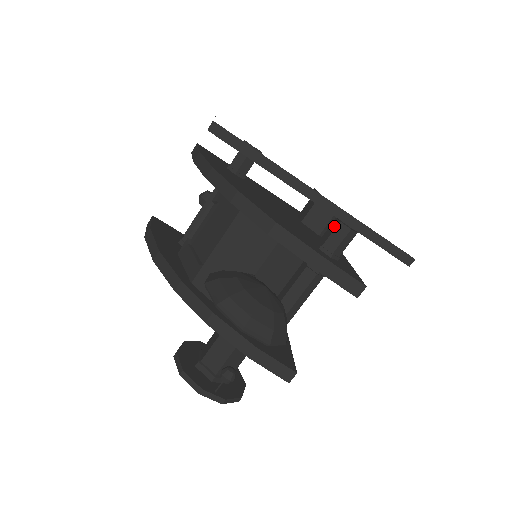
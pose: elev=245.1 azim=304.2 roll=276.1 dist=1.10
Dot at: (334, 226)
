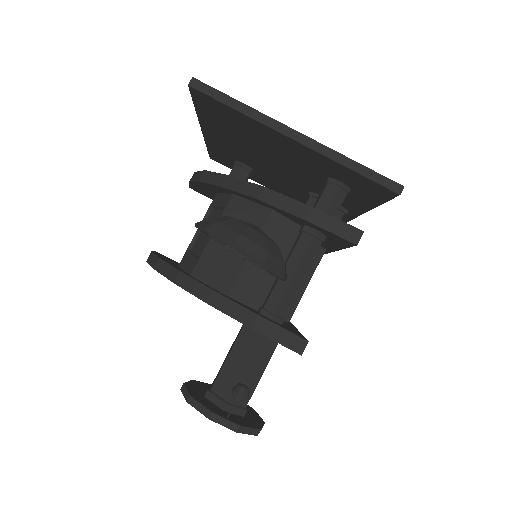
Dot at: (323, 189)
